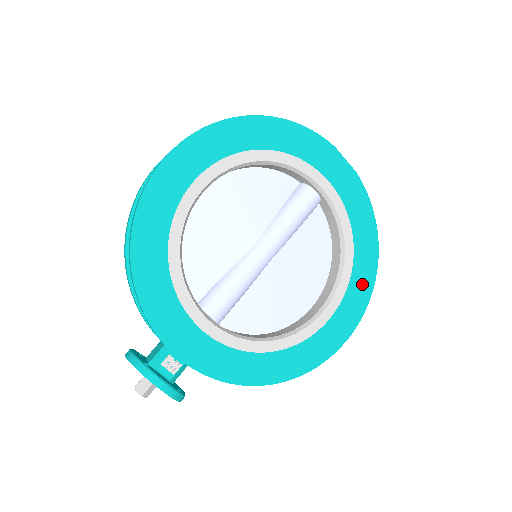
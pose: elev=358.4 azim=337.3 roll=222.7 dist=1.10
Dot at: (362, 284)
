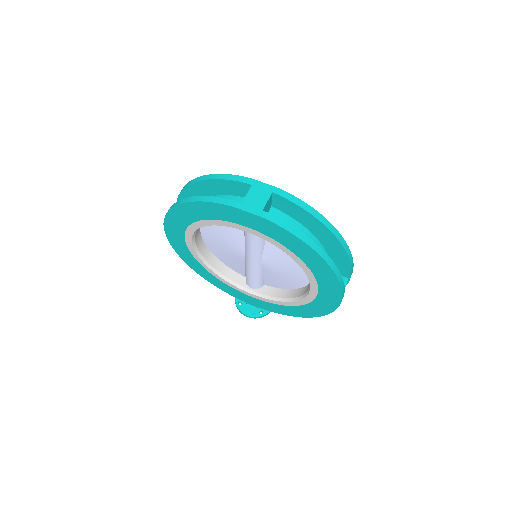
Dot at: (327, 280)
